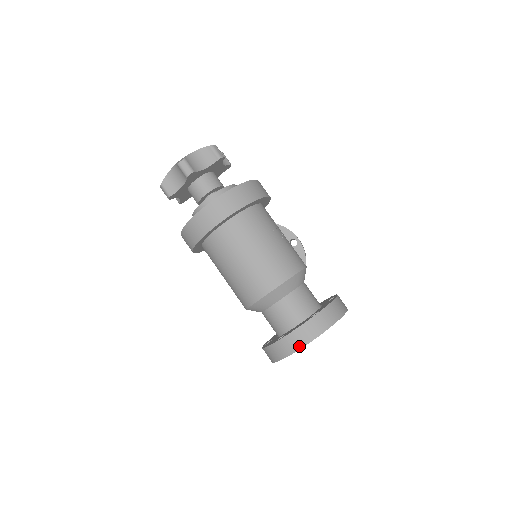
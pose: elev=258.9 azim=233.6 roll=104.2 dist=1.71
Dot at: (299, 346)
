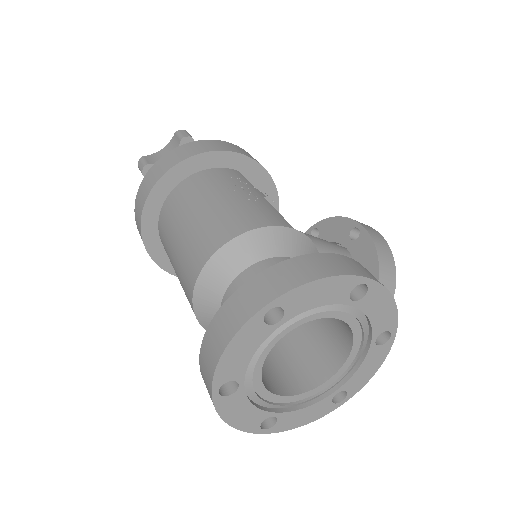
Dot at: (214, 361)
